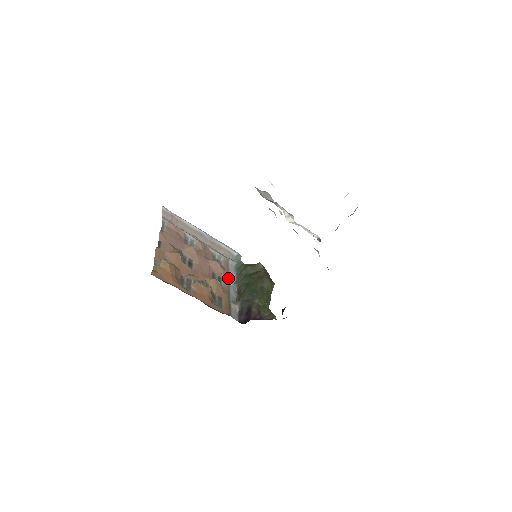
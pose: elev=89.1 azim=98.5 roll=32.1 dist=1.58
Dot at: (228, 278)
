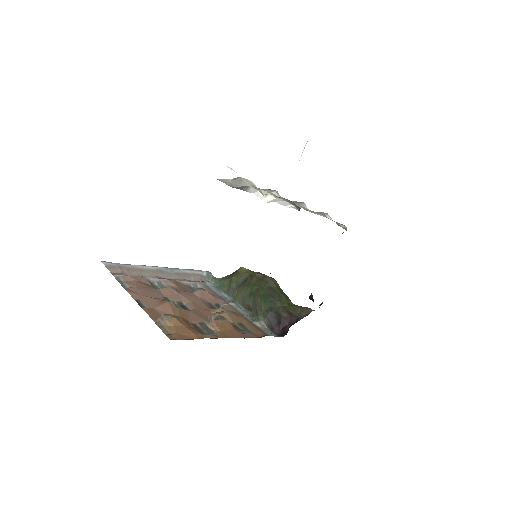
Dot at: (224, 300)
